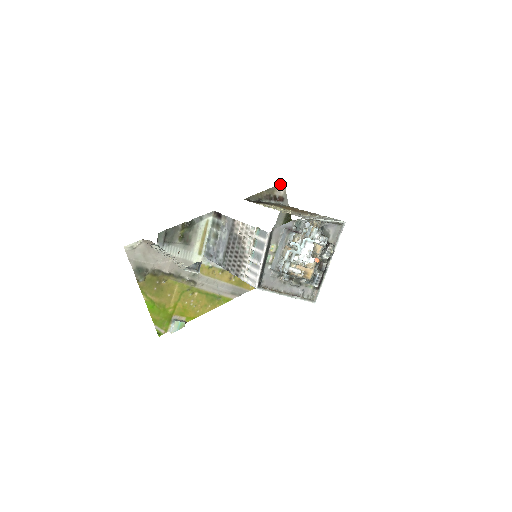
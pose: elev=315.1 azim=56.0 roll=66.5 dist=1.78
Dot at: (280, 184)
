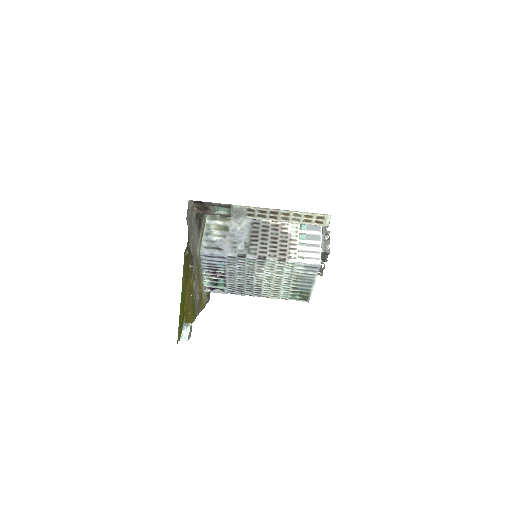
Dot at: occluded
